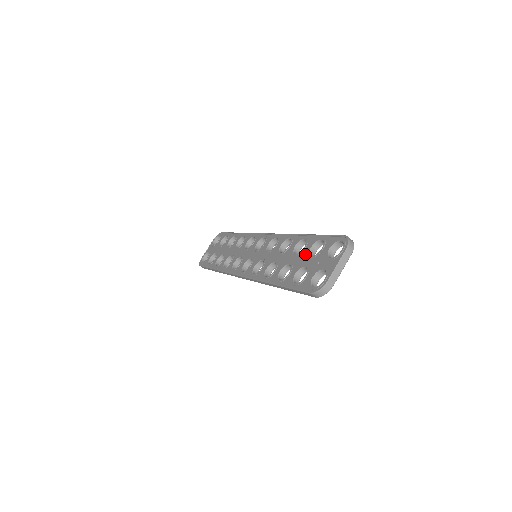
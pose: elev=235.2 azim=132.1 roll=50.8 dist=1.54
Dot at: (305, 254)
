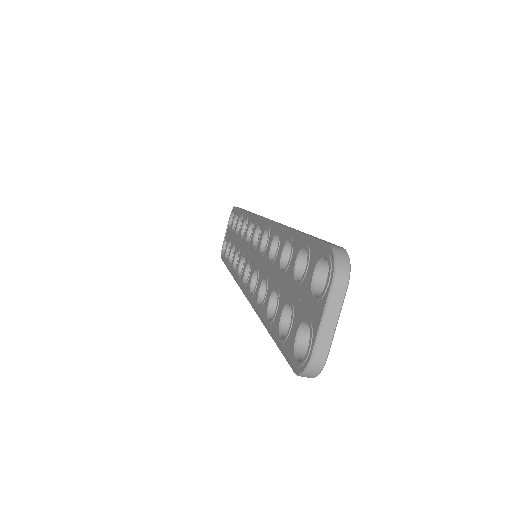
Dot at: (290, 275)
